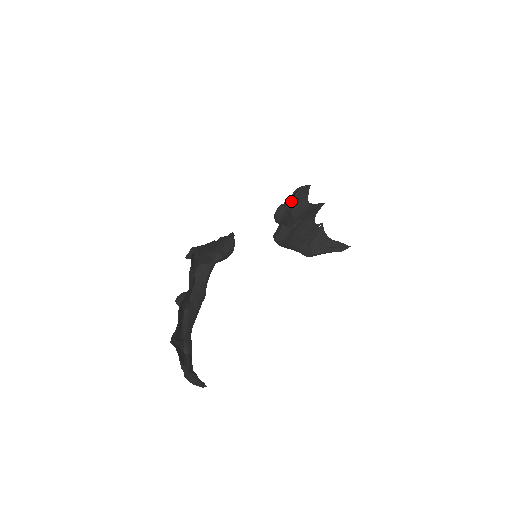
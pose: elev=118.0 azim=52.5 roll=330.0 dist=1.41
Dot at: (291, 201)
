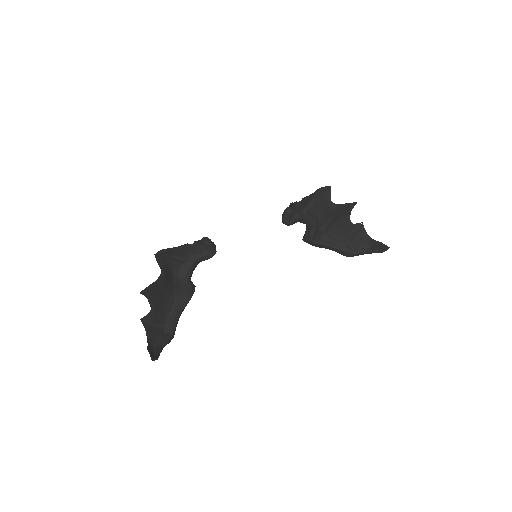
Dot at: (309, 203)
